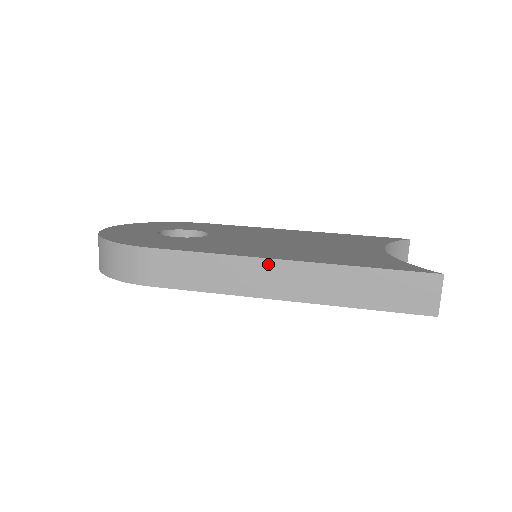
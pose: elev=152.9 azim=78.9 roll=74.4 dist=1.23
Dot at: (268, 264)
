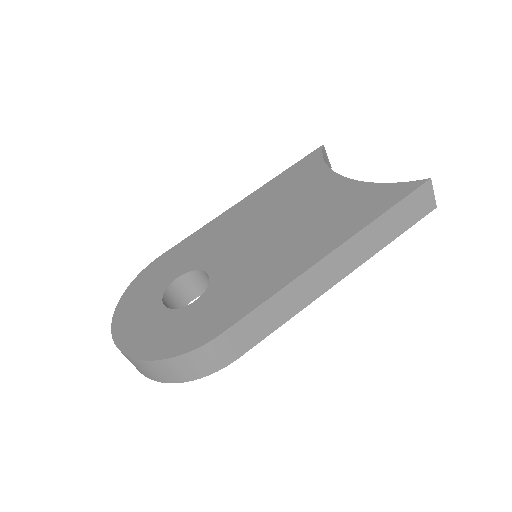
Dot at: (319, 267)
